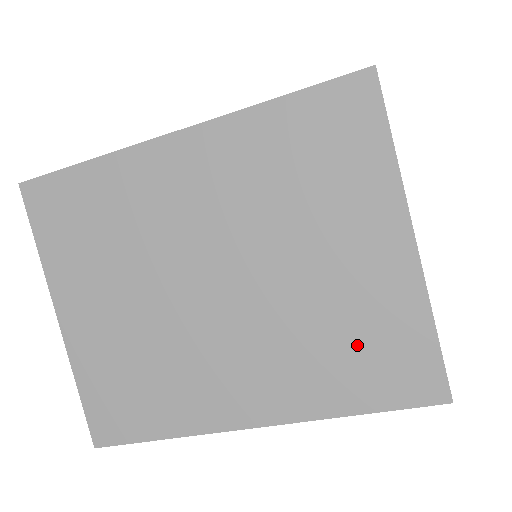
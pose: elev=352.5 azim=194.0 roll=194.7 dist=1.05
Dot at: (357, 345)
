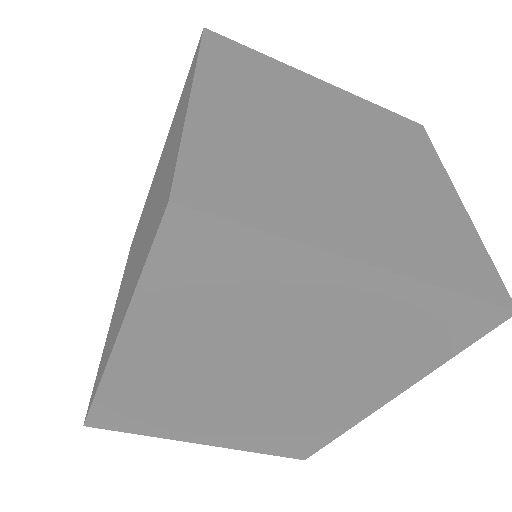
Dot at: (402, 338)
